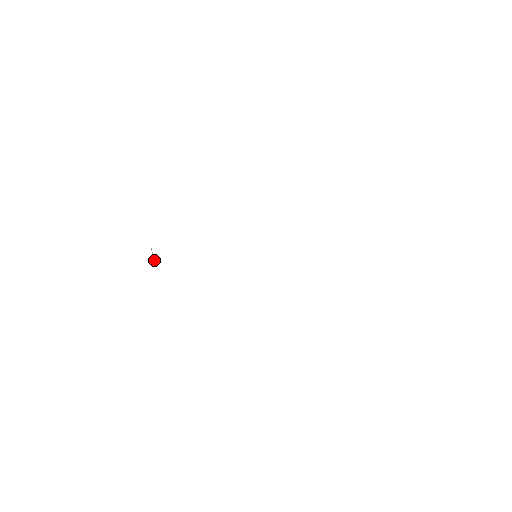
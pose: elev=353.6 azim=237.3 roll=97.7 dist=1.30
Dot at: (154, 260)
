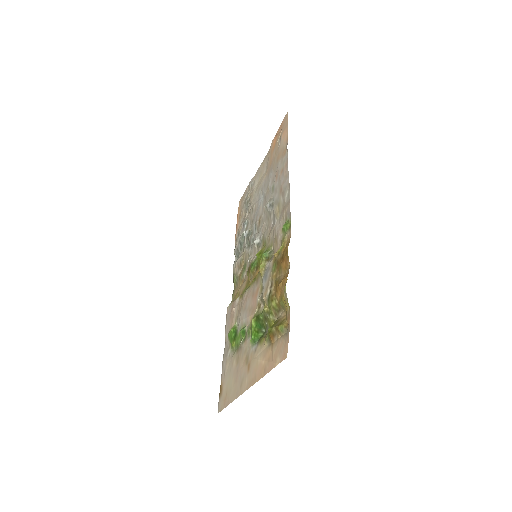
Dot at: (251, 345)
